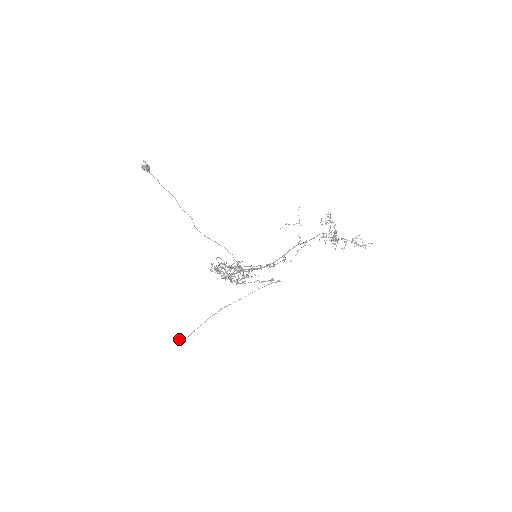
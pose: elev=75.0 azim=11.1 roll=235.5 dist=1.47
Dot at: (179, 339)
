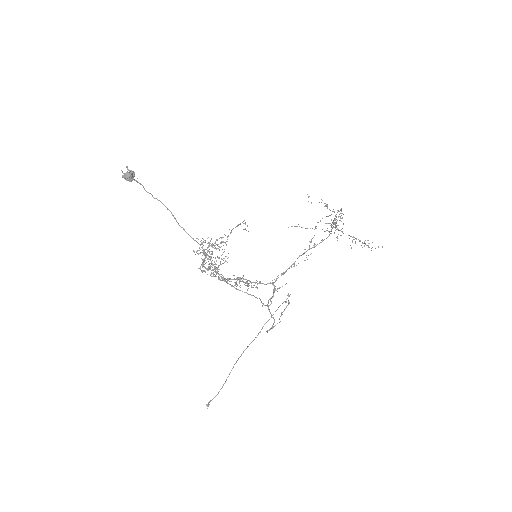
Dot at: (209, 401)
